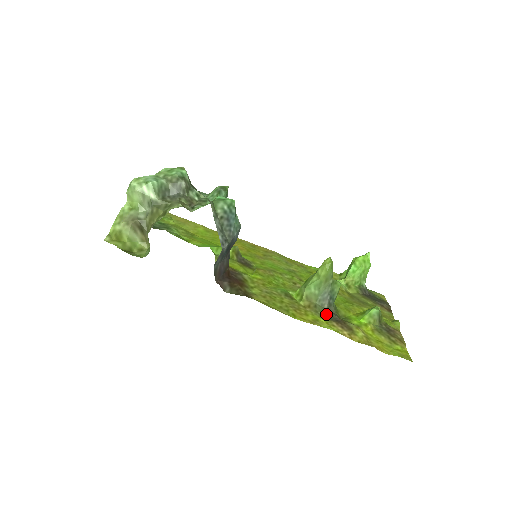
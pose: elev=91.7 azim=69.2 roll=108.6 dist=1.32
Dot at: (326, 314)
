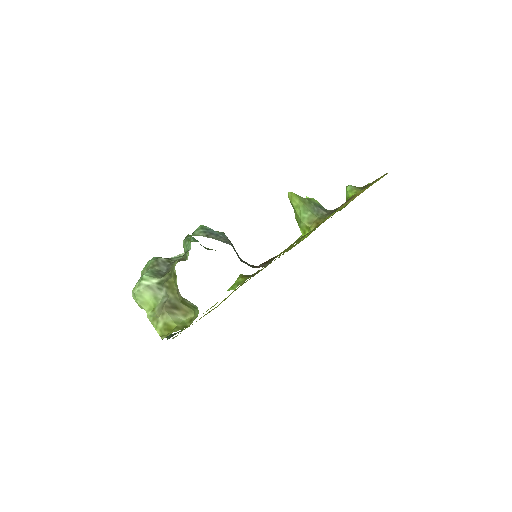
Dot at: (330, 214)
